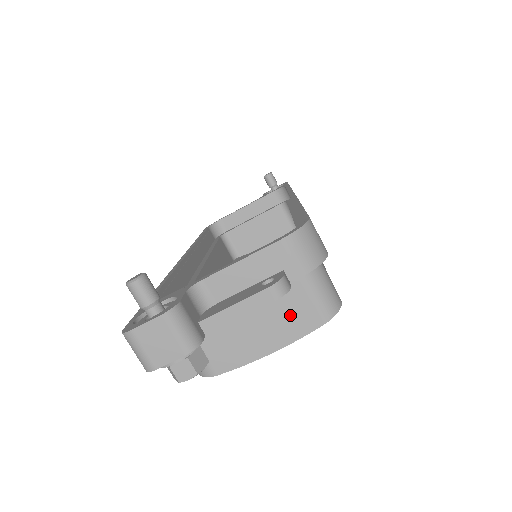
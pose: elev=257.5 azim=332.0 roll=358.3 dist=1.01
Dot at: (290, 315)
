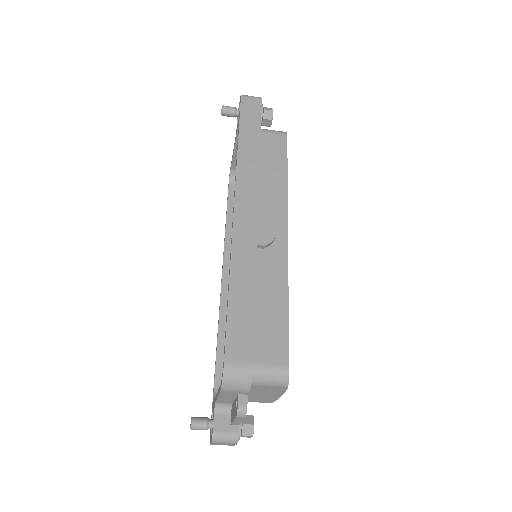
Dot at: (268, 390)
